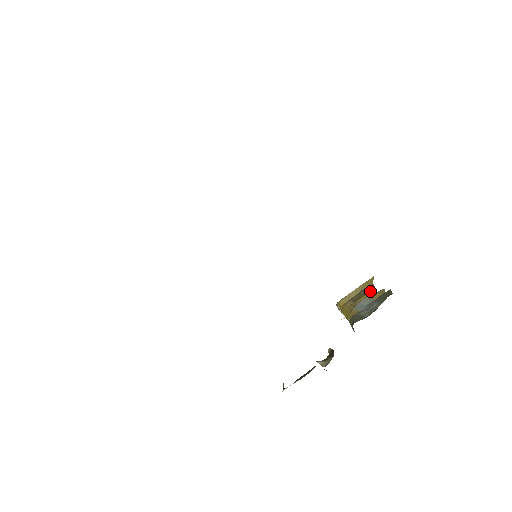
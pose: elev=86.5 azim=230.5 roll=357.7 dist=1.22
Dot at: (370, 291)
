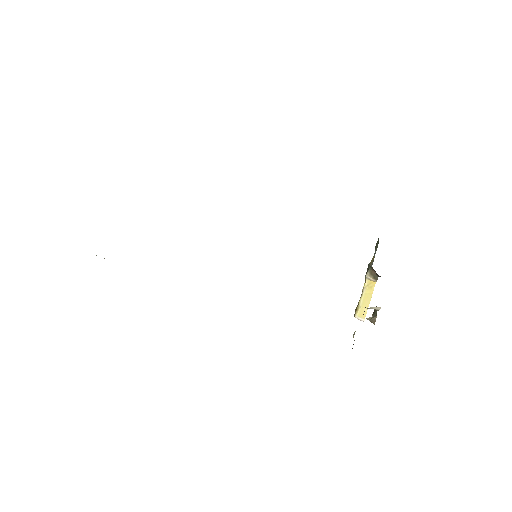
Dot at: occluded
